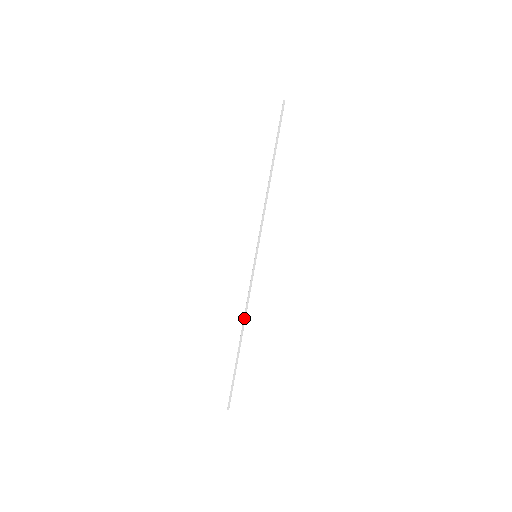
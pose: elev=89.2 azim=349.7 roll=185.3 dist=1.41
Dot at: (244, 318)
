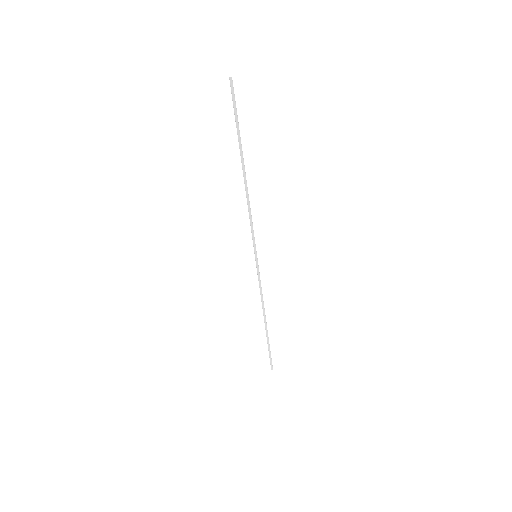
Dot at: (263, 308)
